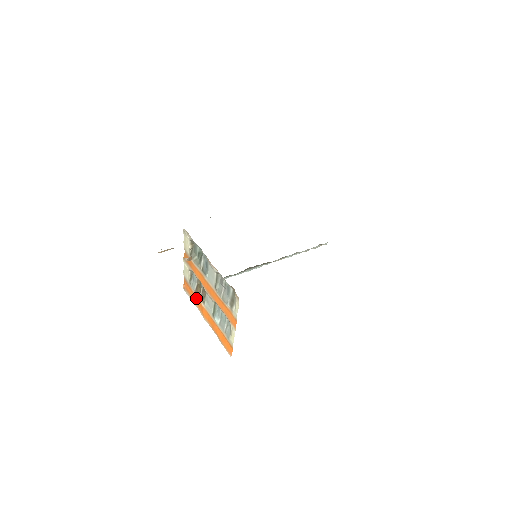
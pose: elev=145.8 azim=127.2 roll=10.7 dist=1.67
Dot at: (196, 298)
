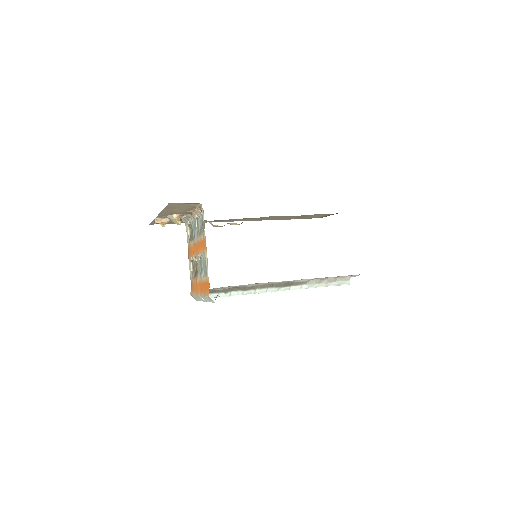
Dot at: (195, 285)
